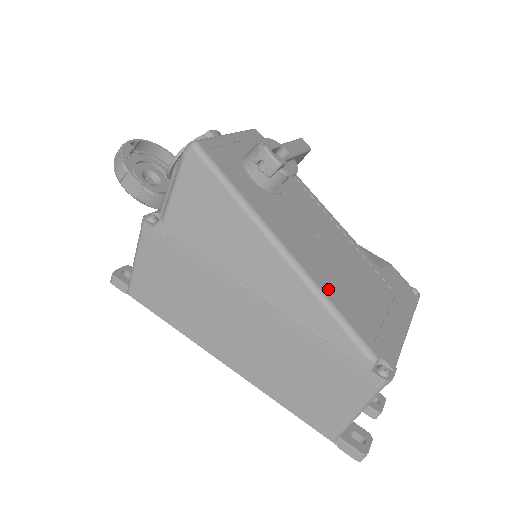
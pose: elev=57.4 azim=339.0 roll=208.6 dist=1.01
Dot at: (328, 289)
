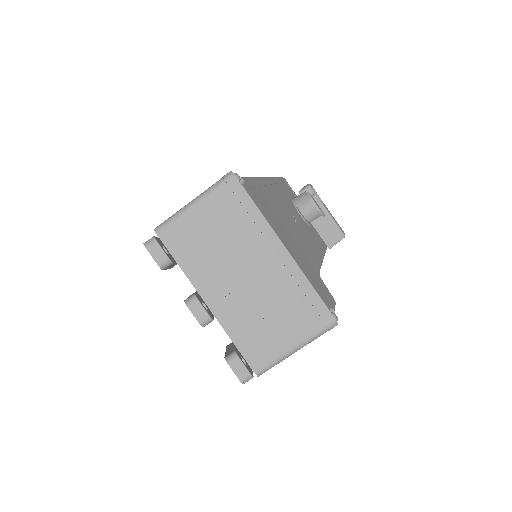
Dot at: (264, 187)
